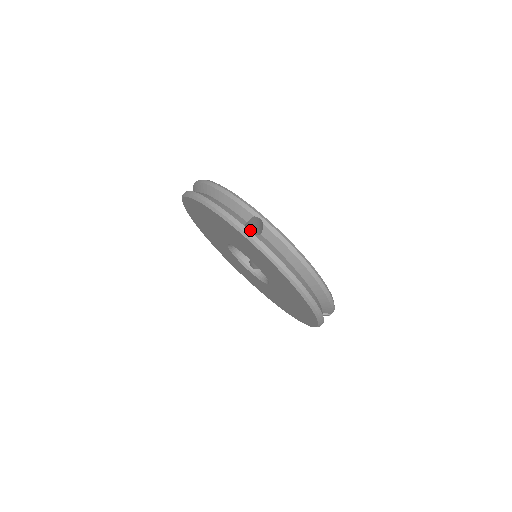
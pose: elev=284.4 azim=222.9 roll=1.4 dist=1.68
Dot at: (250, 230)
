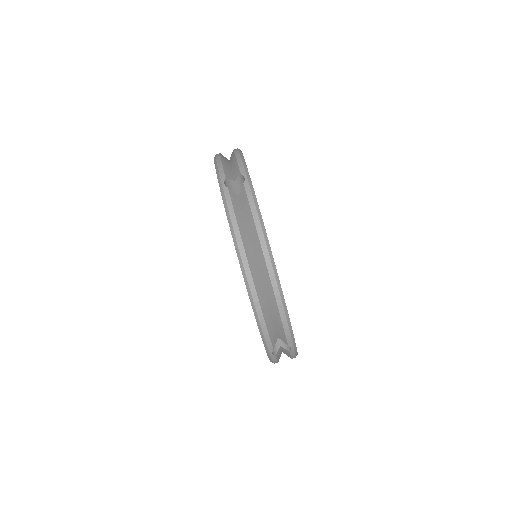
Dot at: occluded
